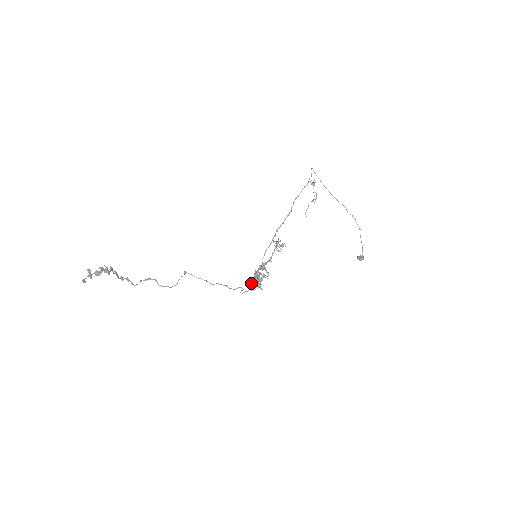
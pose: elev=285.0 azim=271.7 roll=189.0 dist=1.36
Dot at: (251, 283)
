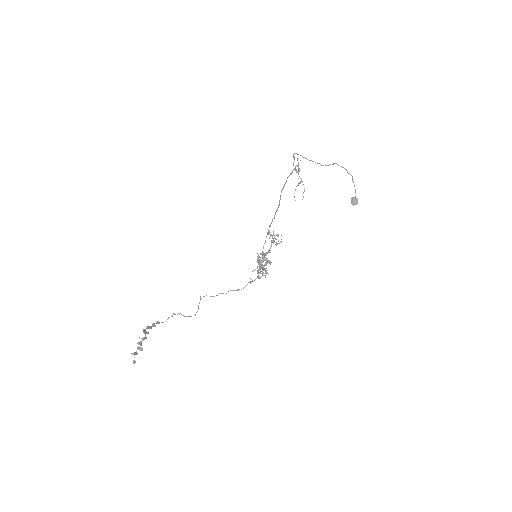
Dot at: (258, 276)
